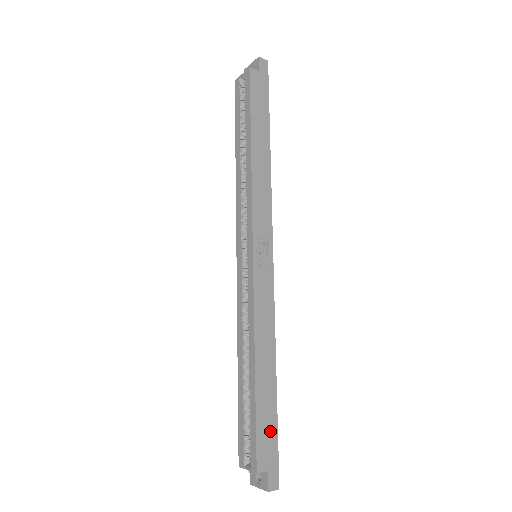
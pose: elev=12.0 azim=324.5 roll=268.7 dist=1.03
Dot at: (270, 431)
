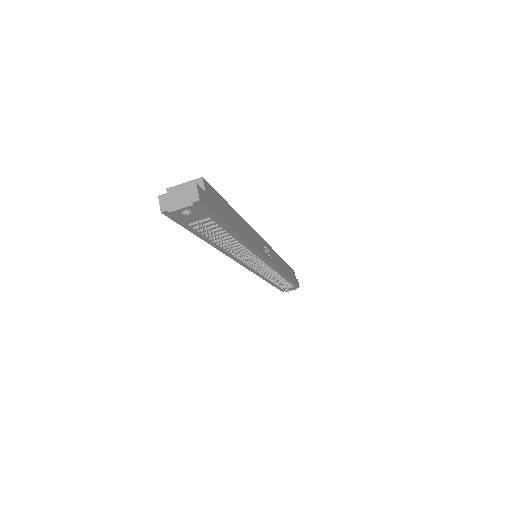
Dot at: (221, 211)
